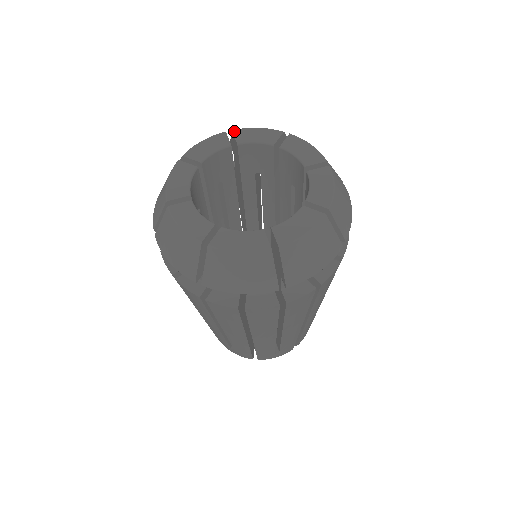
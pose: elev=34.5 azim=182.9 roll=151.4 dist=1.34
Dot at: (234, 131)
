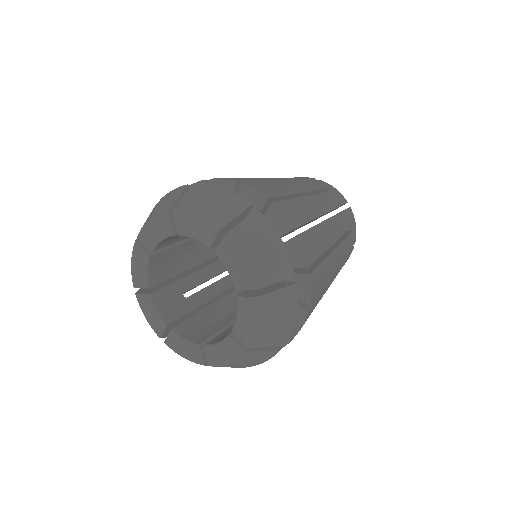
Dot at: (174, 215)
